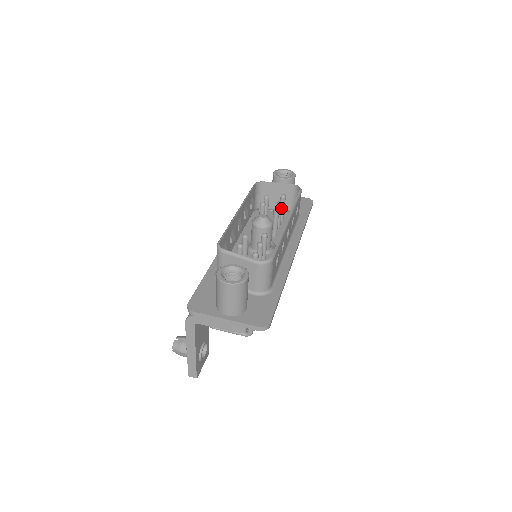
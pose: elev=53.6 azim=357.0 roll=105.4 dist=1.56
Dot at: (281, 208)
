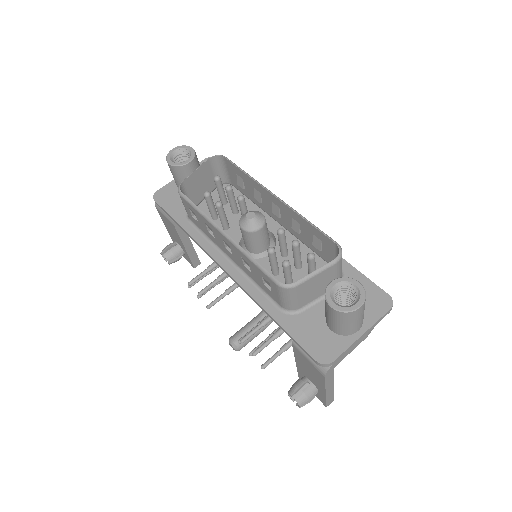
Dot at: occluded
